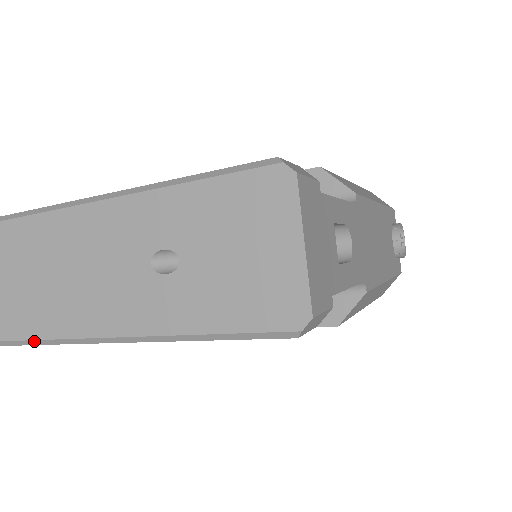
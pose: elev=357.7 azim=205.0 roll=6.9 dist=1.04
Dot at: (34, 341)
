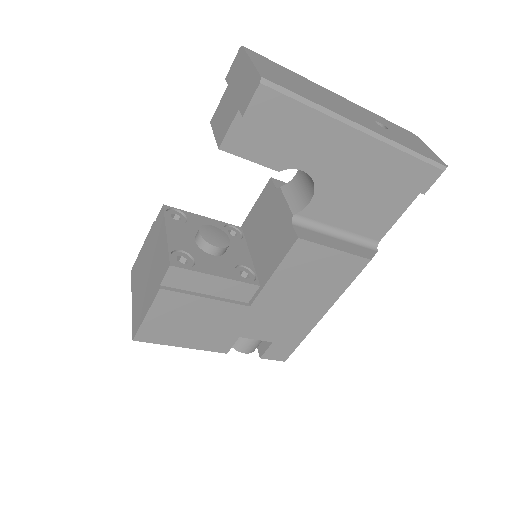
Dot at: (309, 101)
